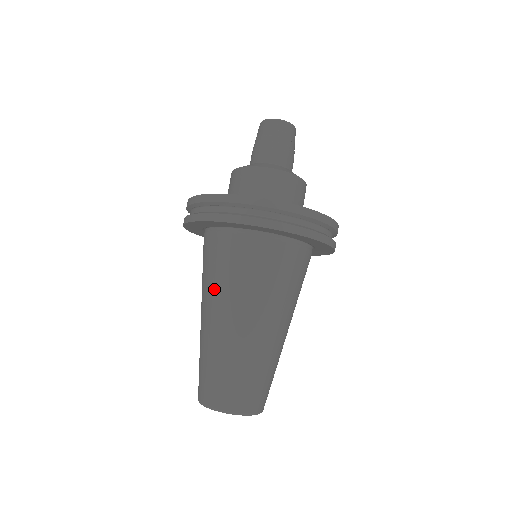
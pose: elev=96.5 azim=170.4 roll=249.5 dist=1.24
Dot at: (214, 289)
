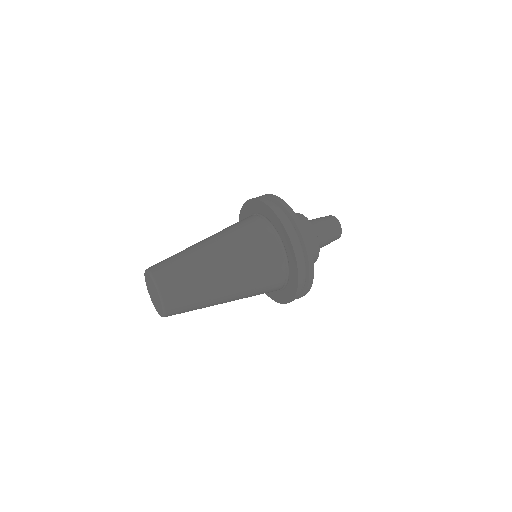
Dot at: (223, 232)
